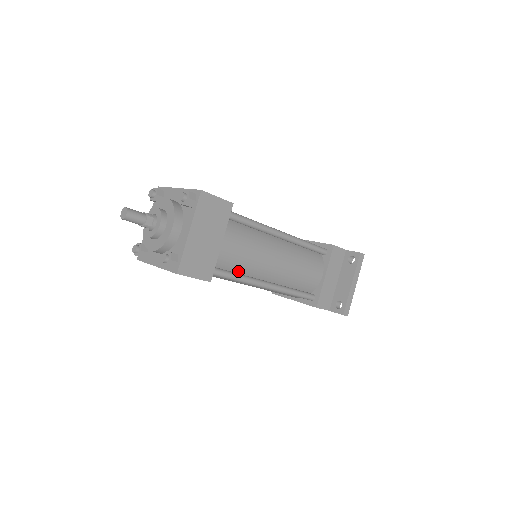
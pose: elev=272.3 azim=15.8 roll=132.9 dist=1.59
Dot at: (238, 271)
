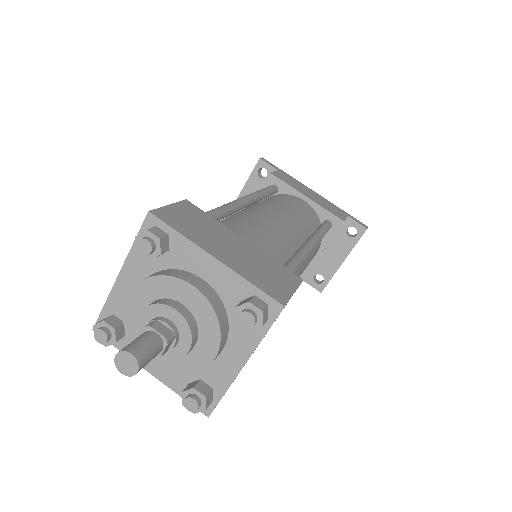
Dot at: occluded
